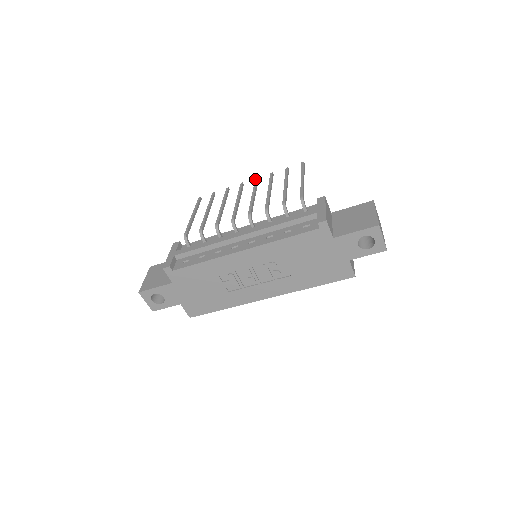
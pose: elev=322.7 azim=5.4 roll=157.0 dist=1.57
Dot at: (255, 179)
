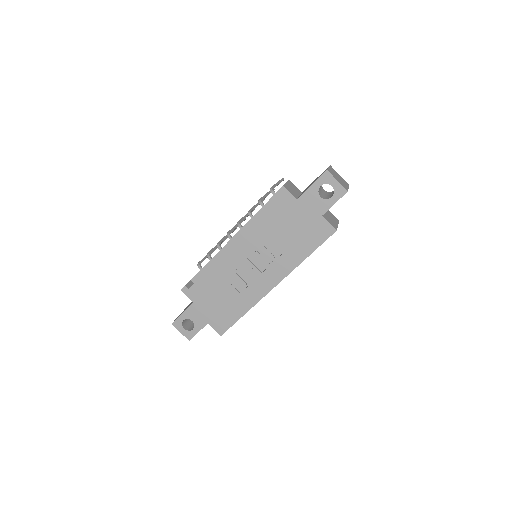
Dot at: occluded
